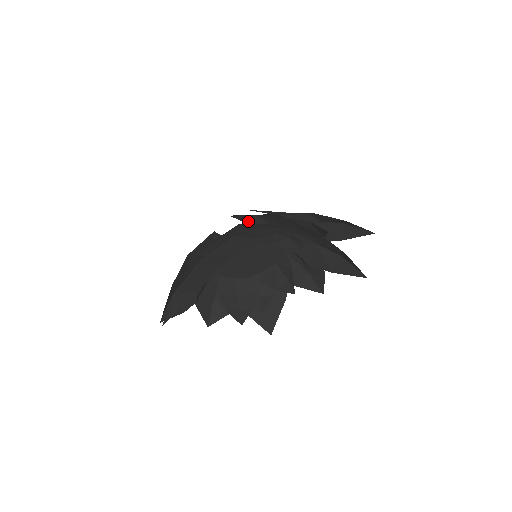
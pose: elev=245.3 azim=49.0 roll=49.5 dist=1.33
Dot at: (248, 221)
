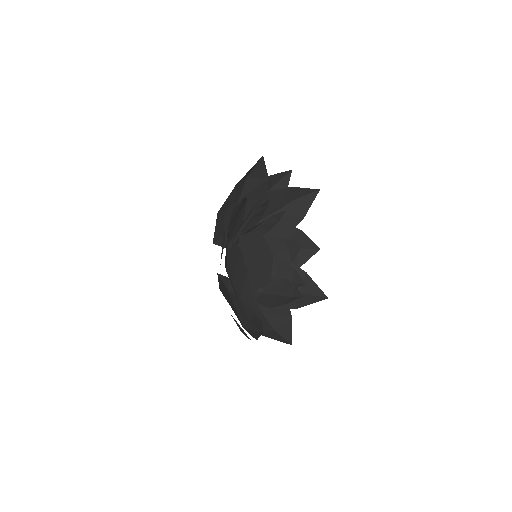
Dot at: occluded
